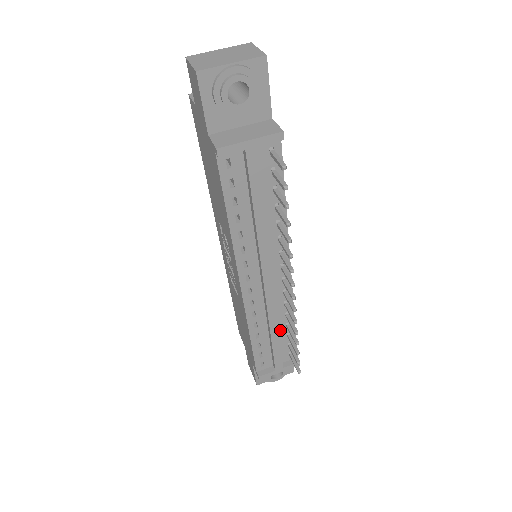
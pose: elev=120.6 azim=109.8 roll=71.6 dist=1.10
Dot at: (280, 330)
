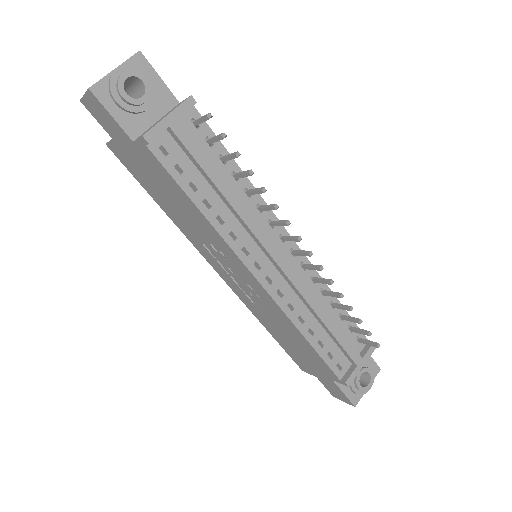
Dot at: occluded
